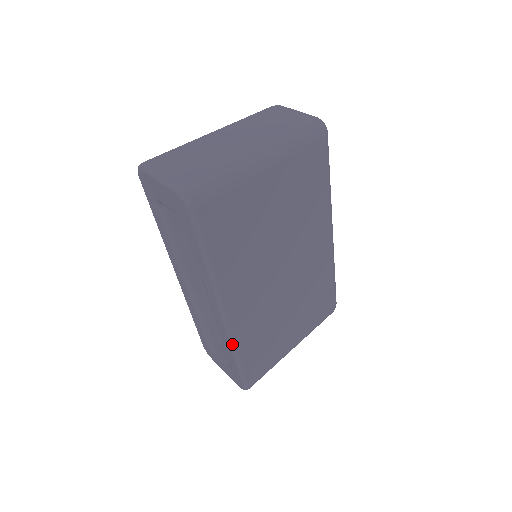
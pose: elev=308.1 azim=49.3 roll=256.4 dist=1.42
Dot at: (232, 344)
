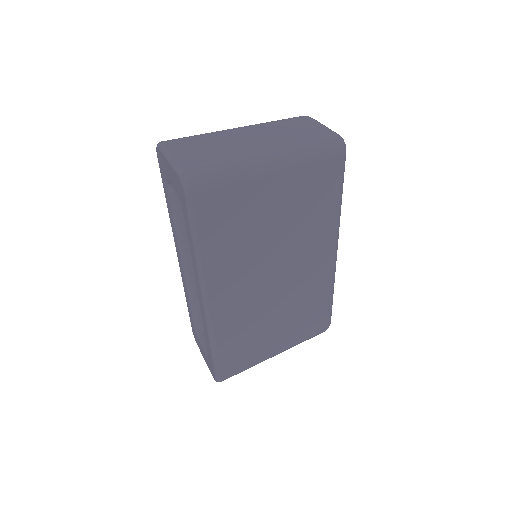
Dot at: (210, 333)
